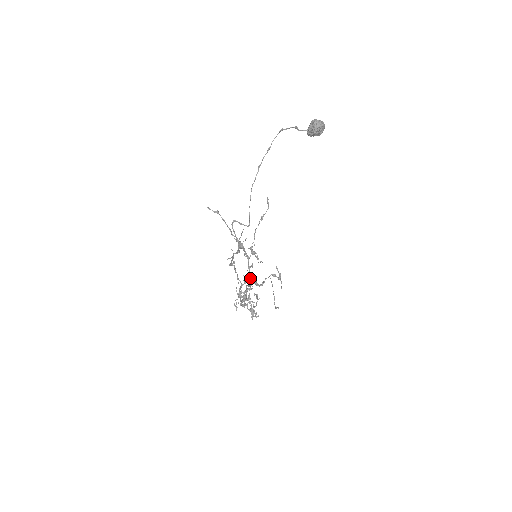
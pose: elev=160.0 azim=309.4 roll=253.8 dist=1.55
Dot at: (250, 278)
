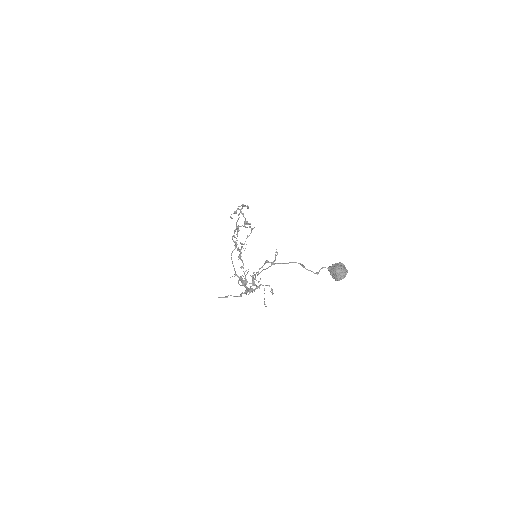
Dot at: occluded
